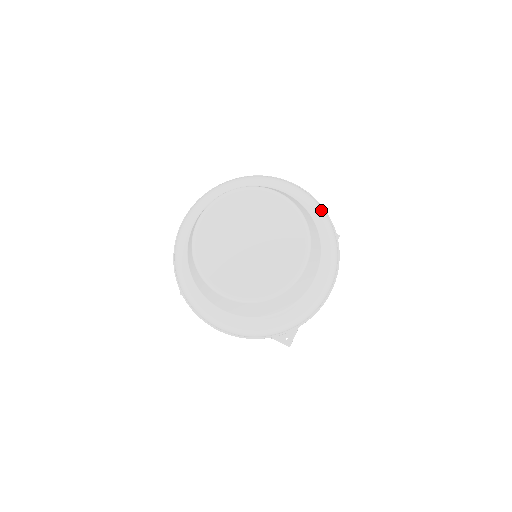
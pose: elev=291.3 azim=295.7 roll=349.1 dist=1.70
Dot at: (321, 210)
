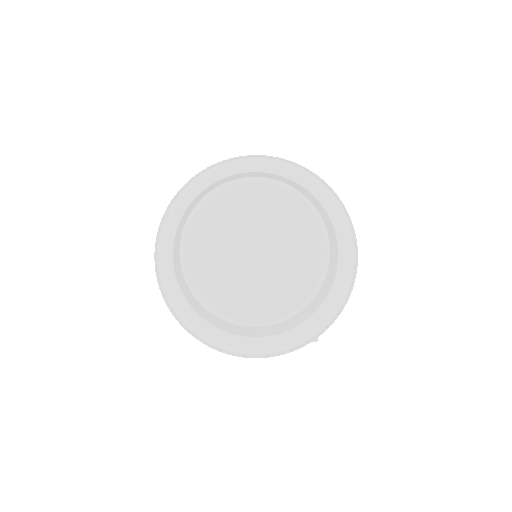
Dot at: (320, 183)
